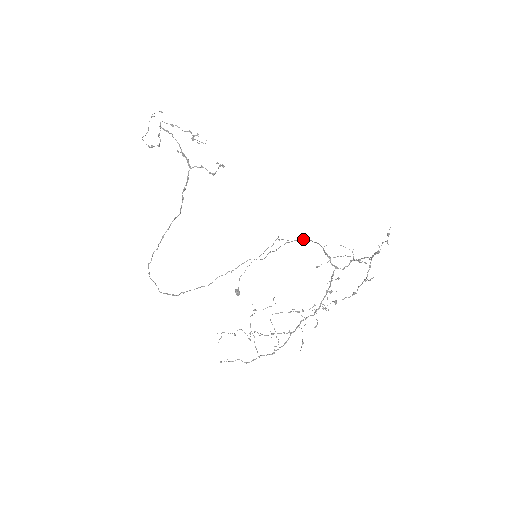
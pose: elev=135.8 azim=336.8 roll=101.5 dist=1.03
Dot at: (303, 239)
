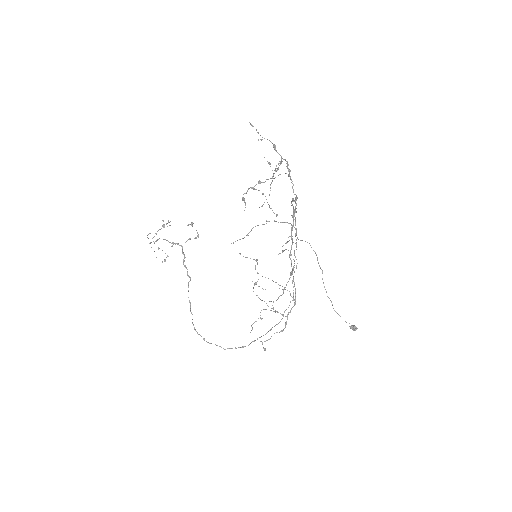
Dot at: occluded
